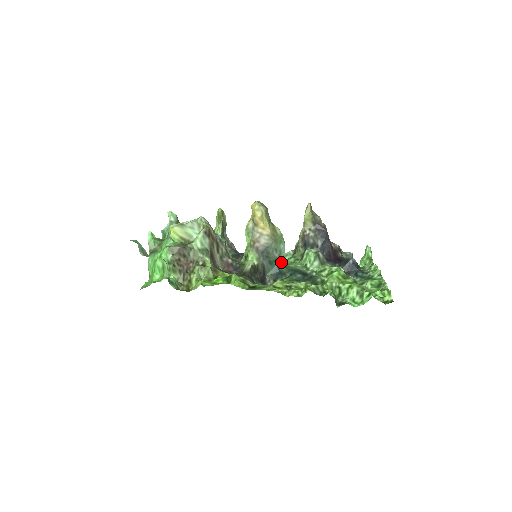
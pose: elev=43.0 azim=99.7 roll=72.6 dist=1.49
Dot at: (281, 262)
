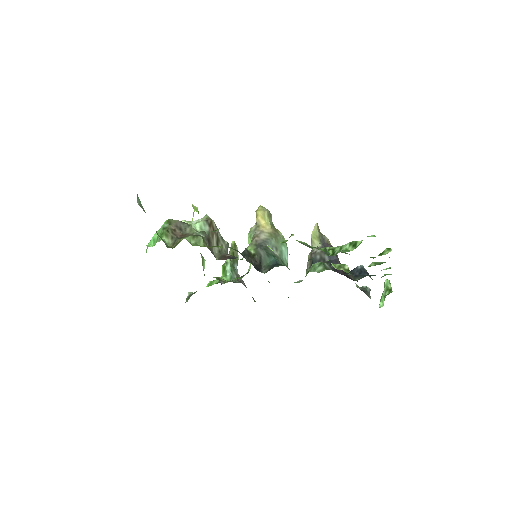
Dot at: (281, 262)
